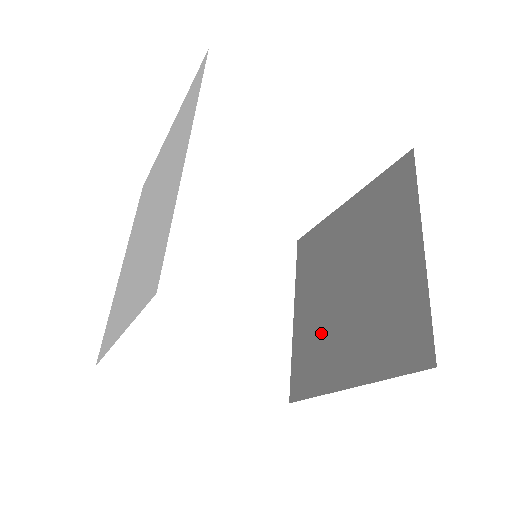
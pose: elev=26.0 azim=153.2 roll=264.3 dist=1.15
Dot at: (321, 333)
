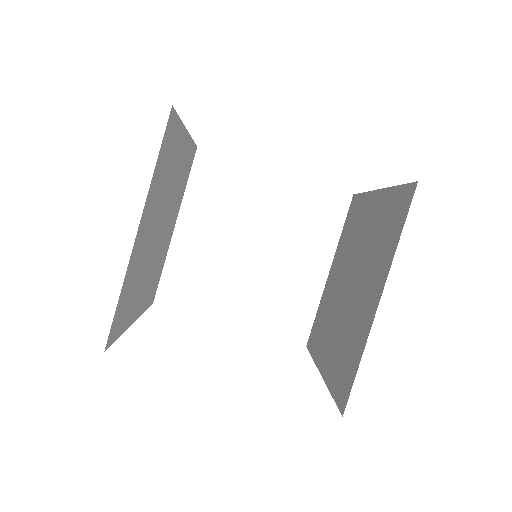
Dot at: (345, 331)
